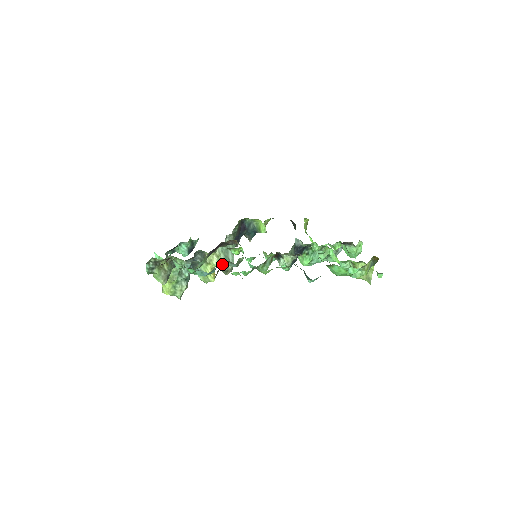
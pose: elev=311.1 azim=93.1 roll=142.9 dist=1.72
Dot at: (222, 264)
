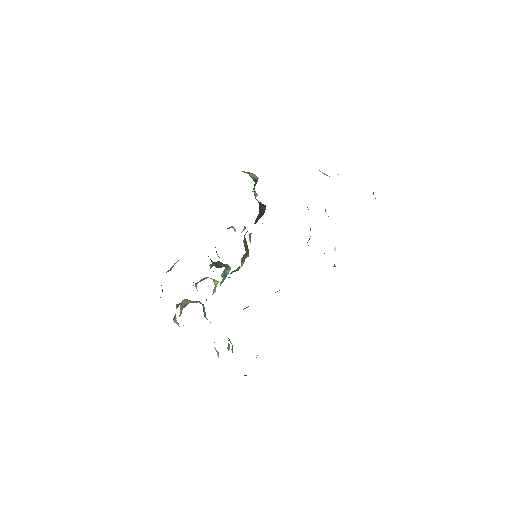
Dot at: occluded
